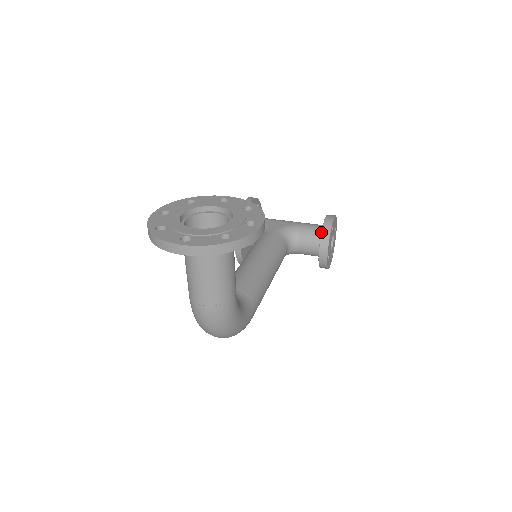
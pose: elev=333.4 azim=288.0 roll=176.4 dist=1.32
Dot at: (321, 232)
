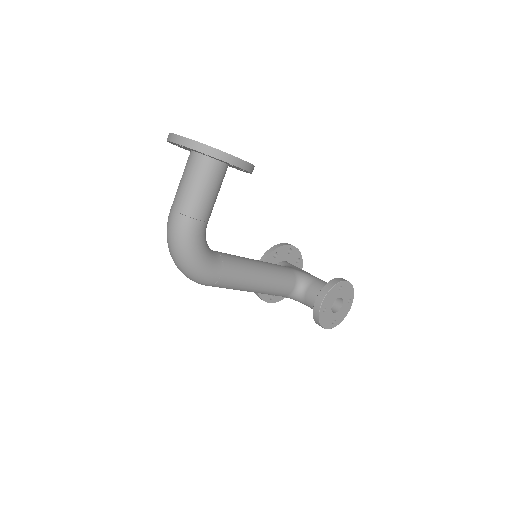
Dot at: occluded
